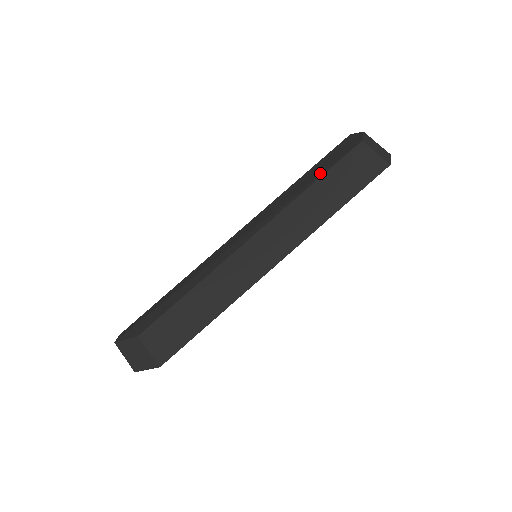
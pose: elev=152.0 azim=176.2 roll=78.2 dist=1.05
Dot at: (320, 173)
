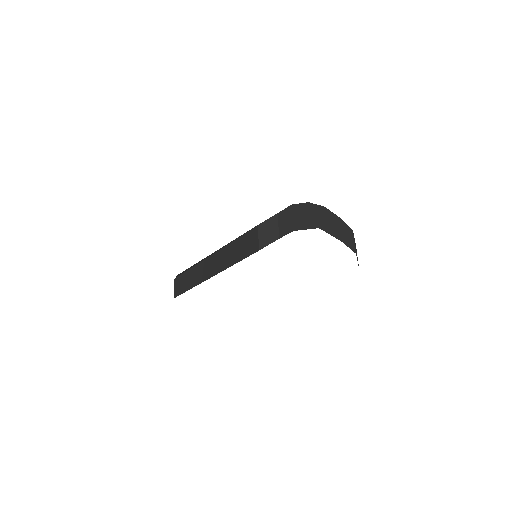
Dot at: occluded
